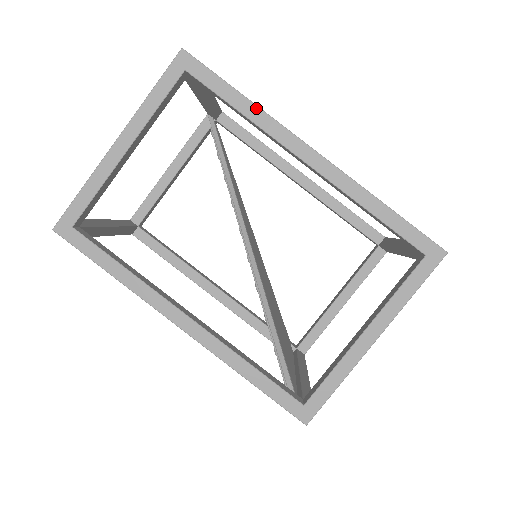
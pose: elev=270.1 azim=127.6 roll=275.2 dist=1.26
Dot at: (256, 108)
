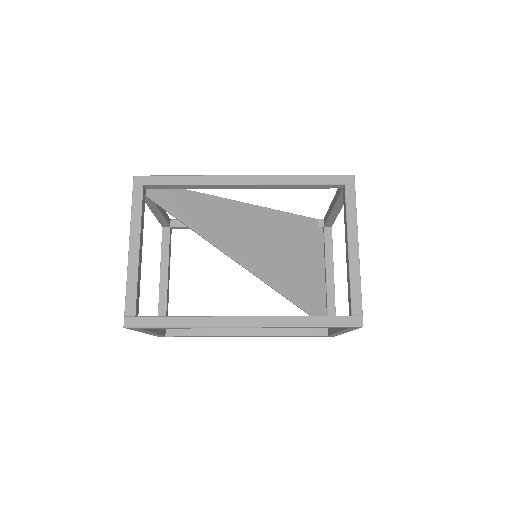
Dot at: occluded
